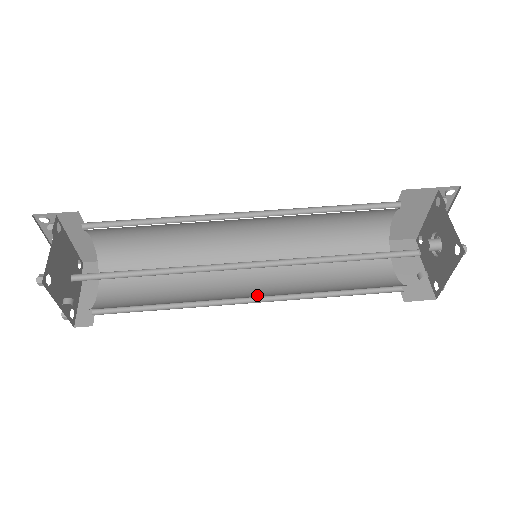
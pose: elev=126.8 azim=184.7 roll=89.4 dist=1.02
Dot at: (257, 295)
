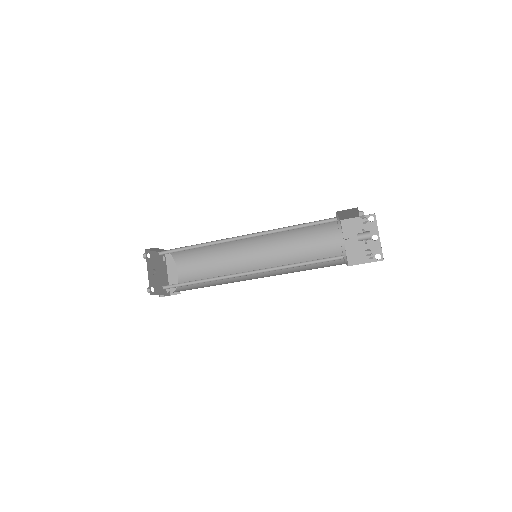
Dot at: (253, 271)
